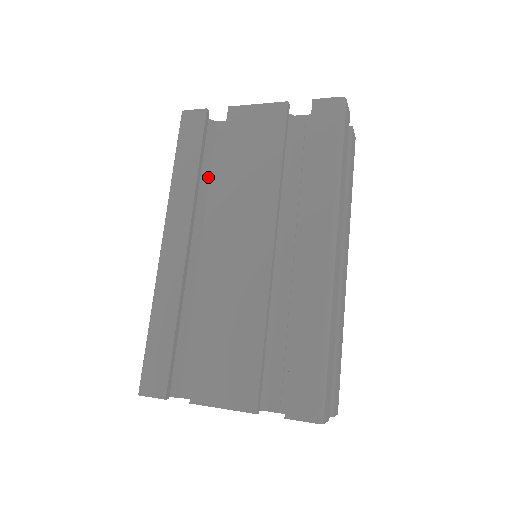
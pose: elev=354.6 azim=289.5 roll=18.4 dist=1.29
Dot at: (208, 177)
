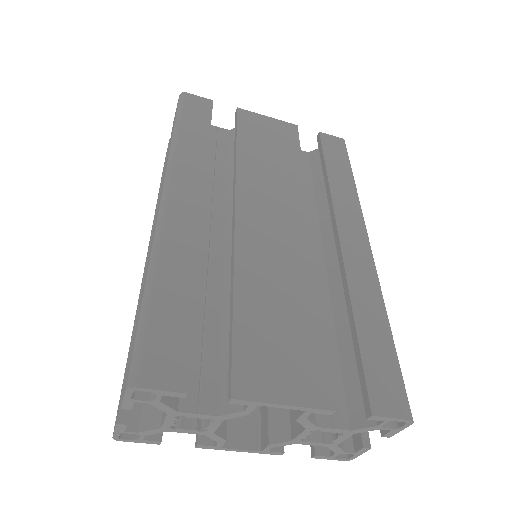
Dot at: occluded
